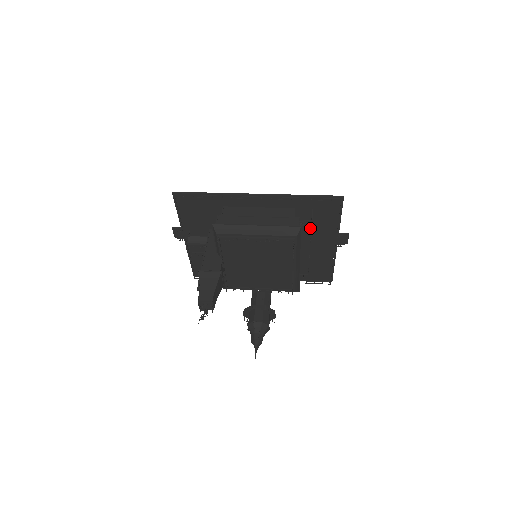
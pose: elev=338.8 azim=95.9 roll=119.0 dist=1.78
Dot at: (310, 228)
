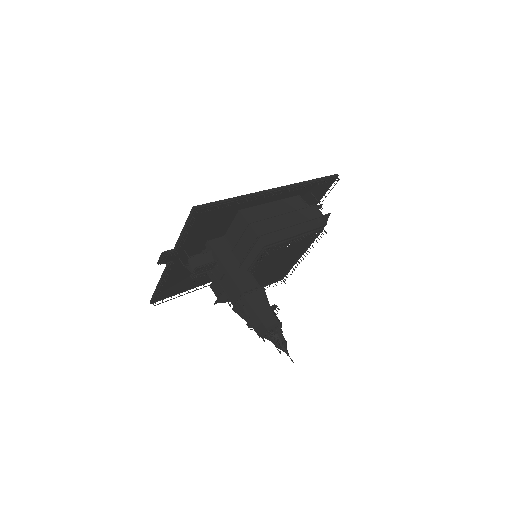
Dot at: occluded
